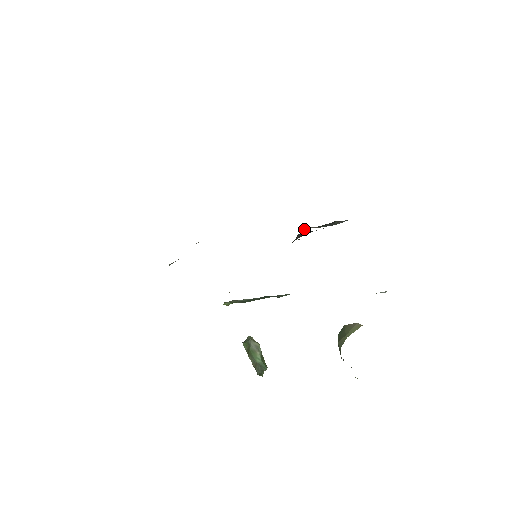
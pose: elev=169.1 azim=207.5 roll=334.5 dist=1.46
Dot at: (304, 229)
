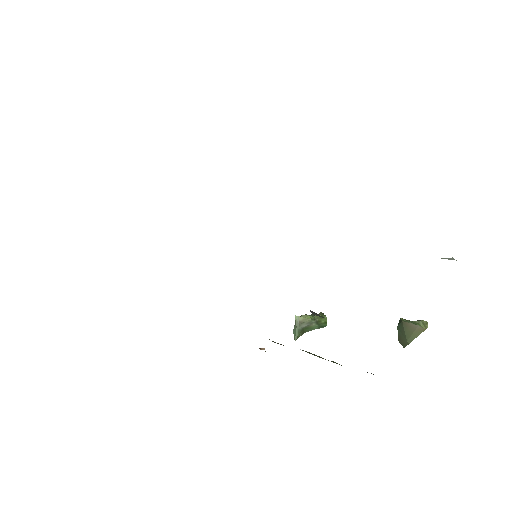
Dot at: occluded
